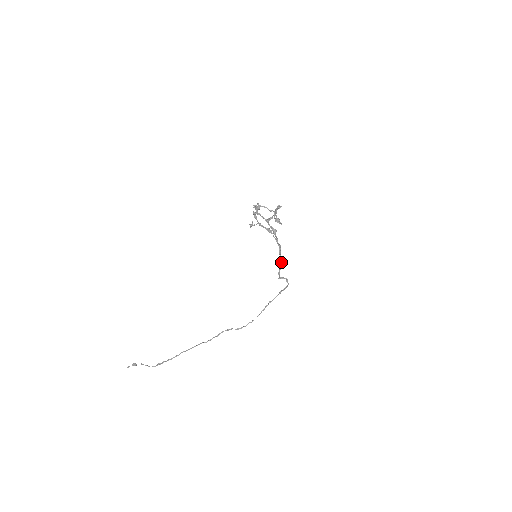
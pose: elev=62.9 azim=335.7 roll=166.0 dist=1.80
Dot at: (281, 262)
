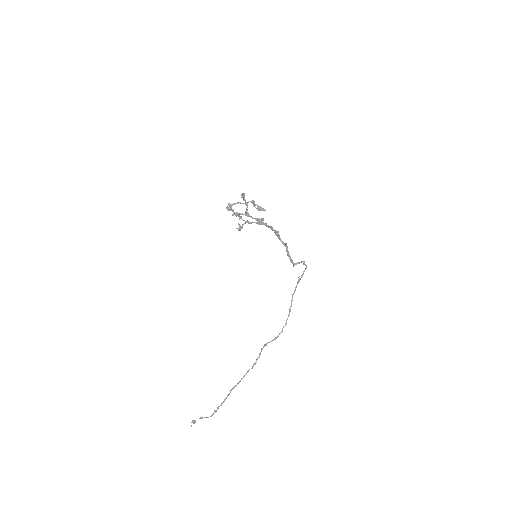
Dot at: (286, 248)
